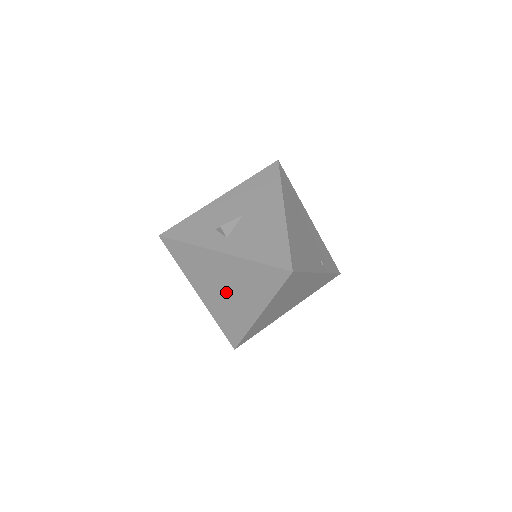
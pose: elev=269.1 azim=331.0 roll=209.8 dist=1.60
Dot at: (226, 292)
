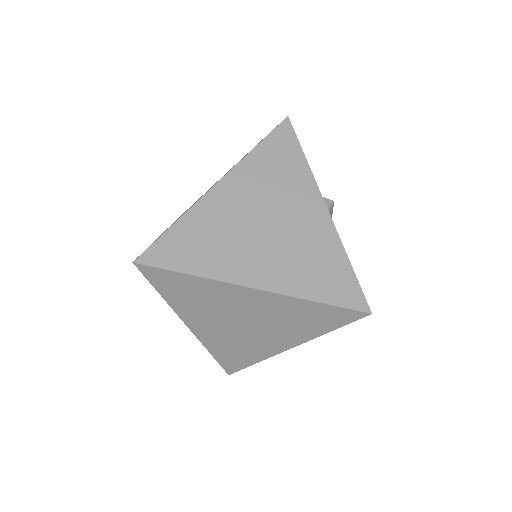
Dot at: (260, 227)
